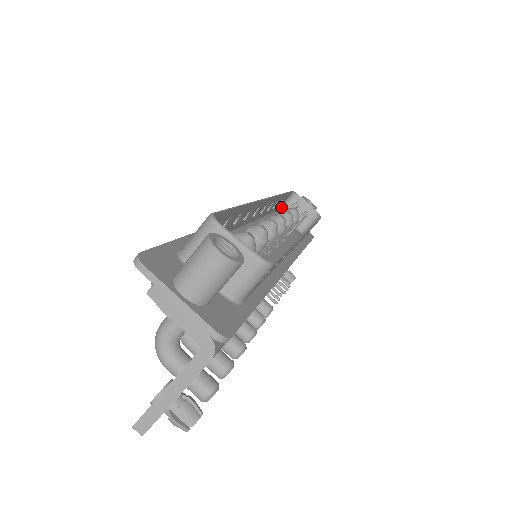
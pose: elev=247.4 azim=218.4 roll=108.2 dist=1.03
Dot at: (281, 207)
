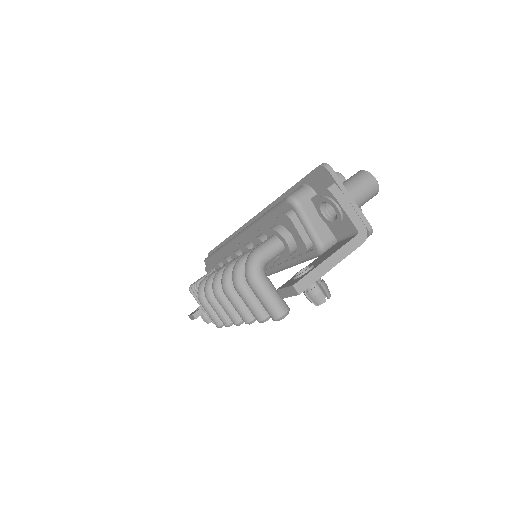
Dot at: occluded
